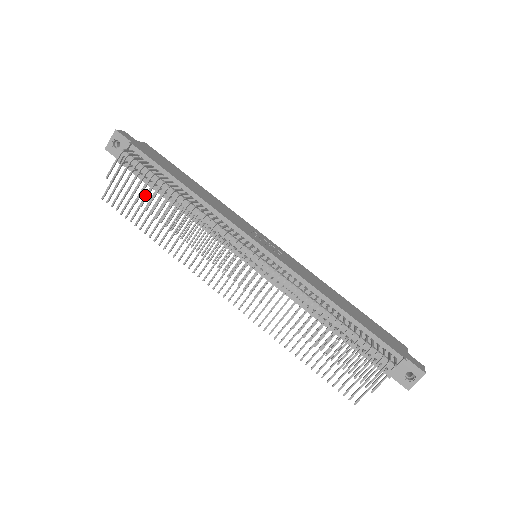
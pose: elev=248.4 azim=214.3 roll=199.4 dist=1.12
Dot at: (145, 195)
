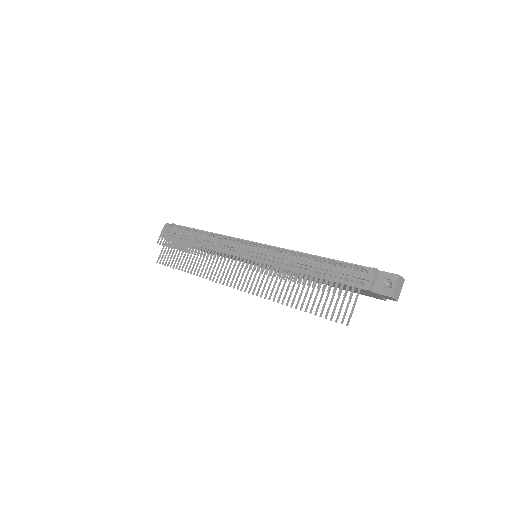
Dot at: (181, 246)
